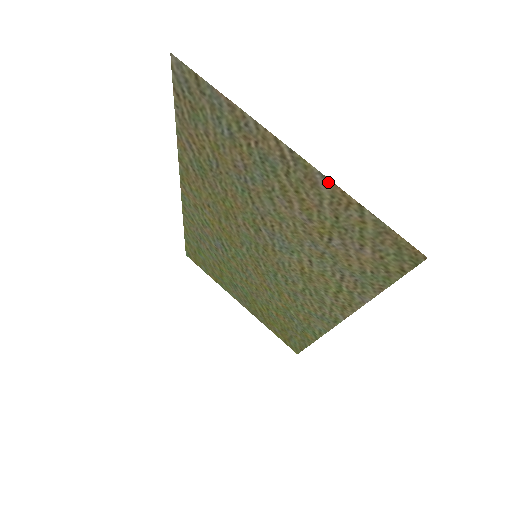
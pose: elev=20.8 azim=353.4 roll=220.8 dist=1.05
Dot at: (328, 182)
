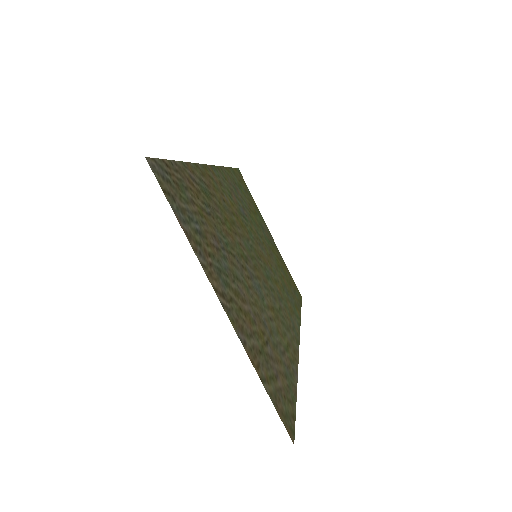
Dot at: (244, 346)
